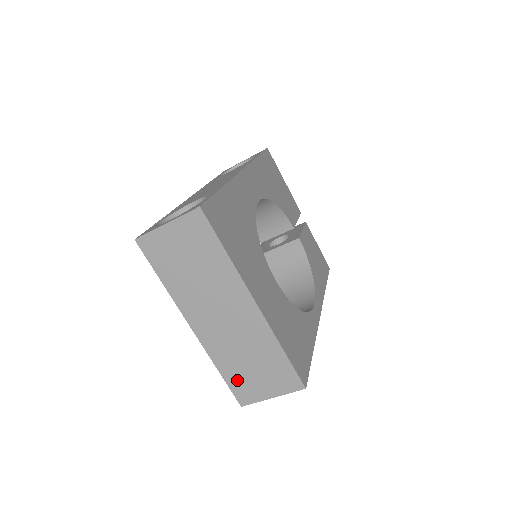
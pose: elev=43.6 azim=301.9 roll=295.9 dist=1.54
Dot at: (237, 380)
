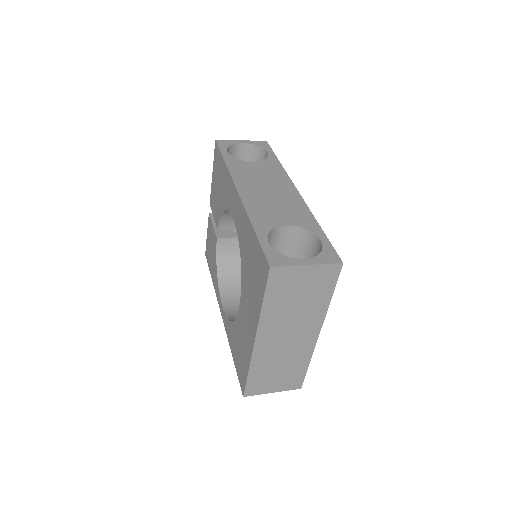
Dot at: (257, 379)
